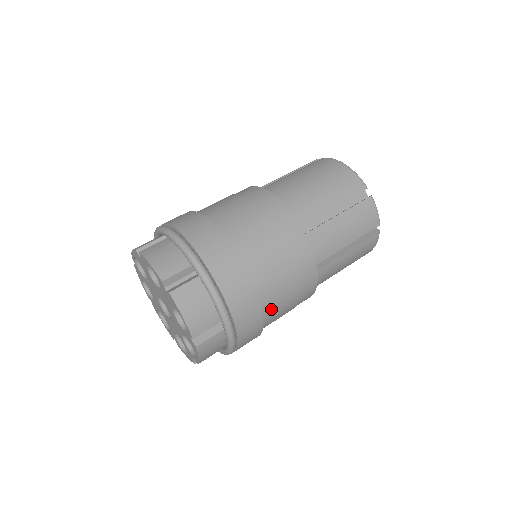
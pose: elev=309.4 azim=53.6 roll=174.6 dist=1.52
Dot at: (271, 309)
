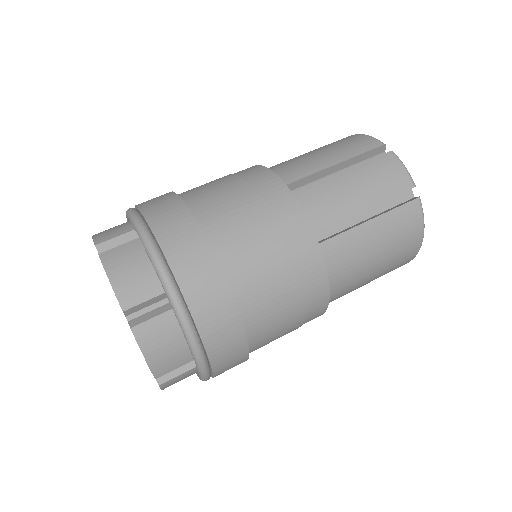
Dot at: (247, 285)
